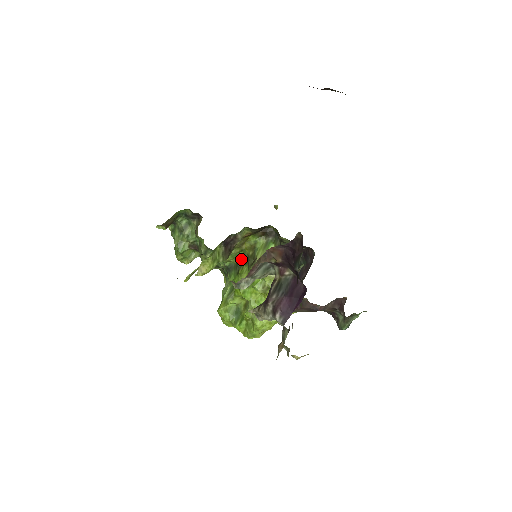
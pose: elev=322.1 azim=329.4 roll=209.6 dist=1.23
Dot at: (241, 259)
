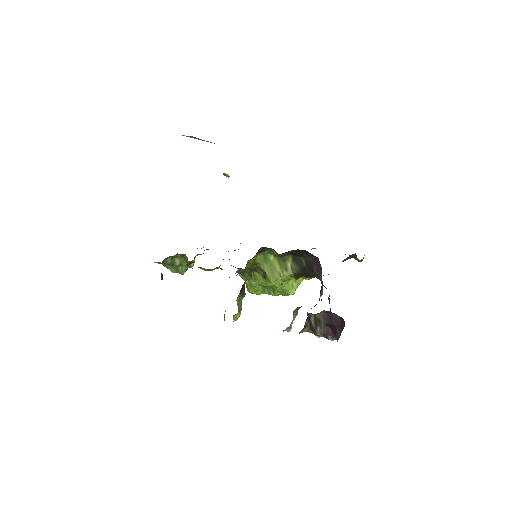
Dot at: (247, 269)
